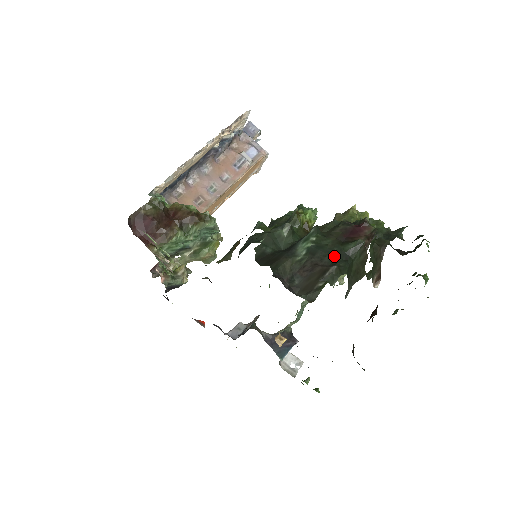
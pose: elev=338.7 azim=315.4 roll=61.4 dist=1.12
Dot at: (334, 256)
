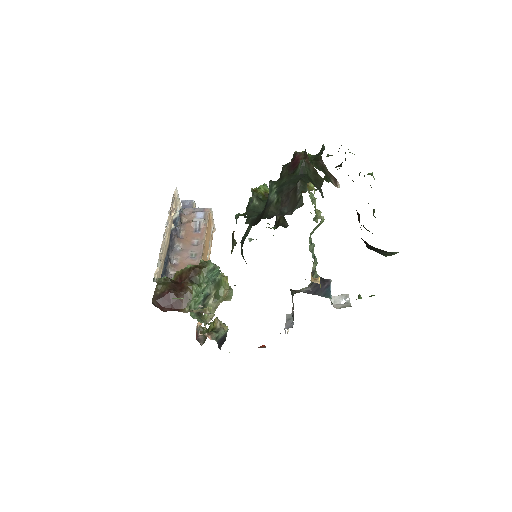
Dot at: (294, 181)
